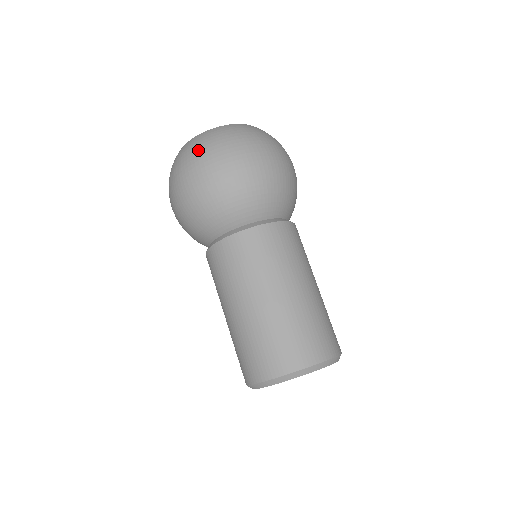
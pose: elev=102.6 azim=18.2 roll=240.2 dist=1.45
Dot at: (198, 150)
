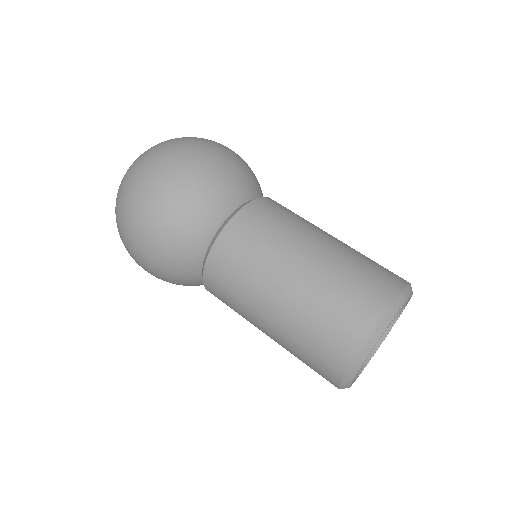
Dot at: (119, 230)
